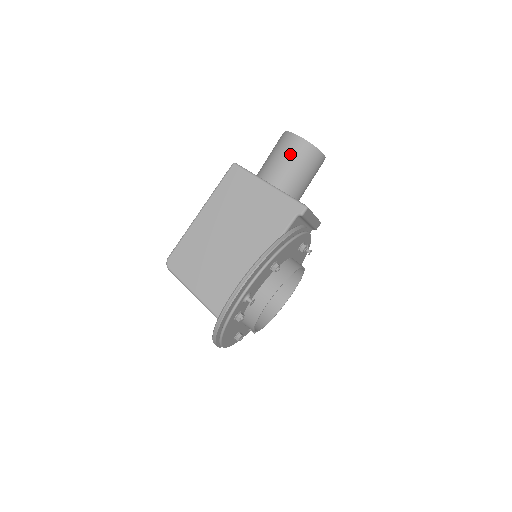
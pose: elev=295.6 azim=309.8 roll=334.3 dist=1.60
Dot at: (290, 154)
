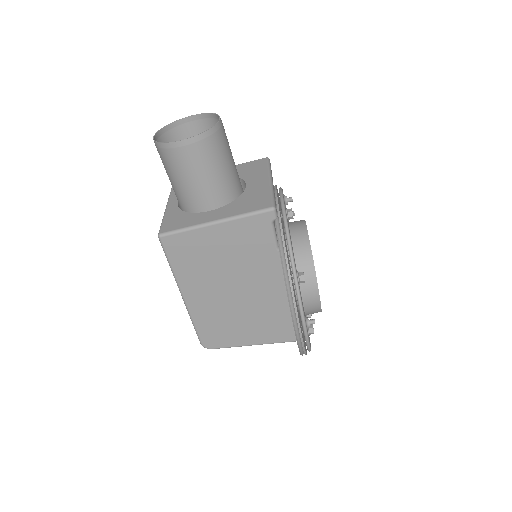
Dot at: (193, 166)
